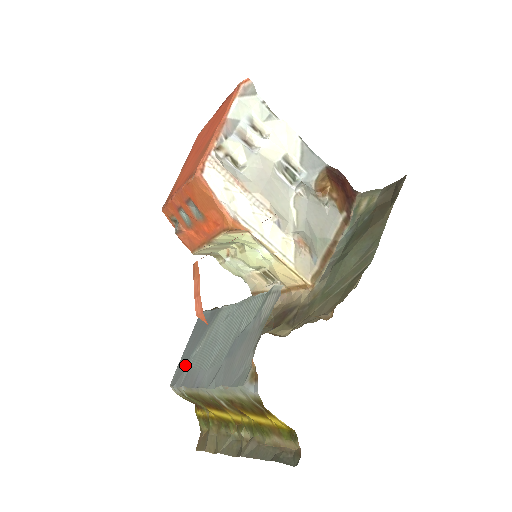
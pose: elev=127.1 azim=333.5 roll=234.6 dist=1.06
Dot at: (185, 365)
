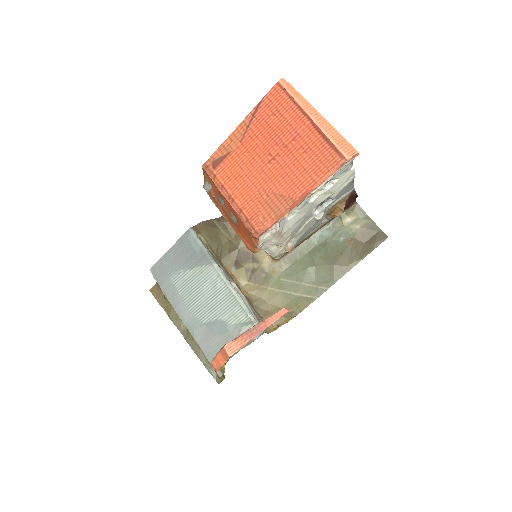
Dot at: (168, 273)
